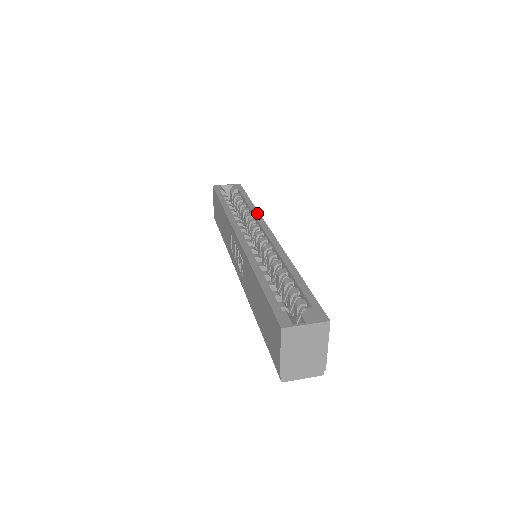
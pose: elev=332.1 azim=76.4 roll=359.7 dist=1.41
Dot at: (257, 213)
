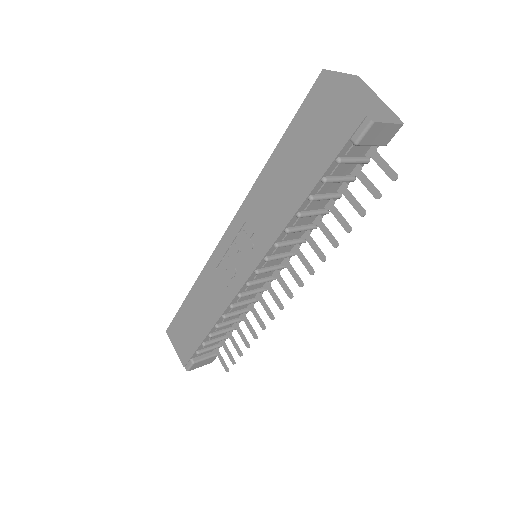
Dot at: occluded
